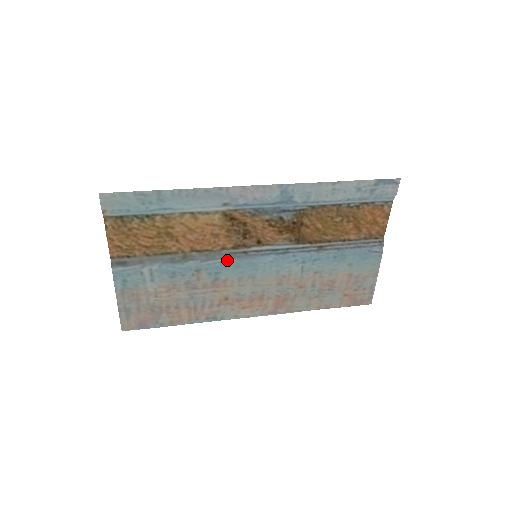
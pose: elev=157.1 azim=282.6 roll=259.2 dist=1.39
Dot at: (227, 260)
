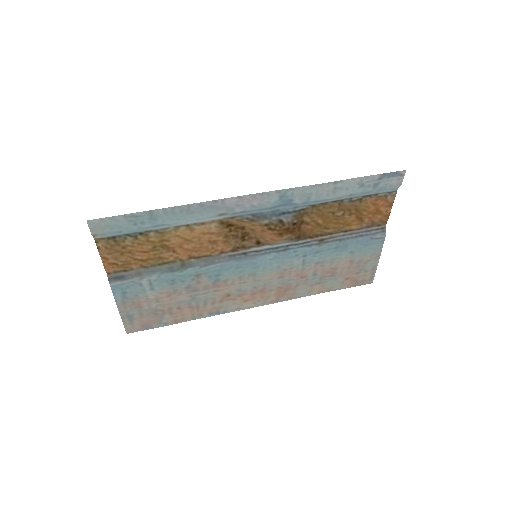
Dot at: (227, 263)
